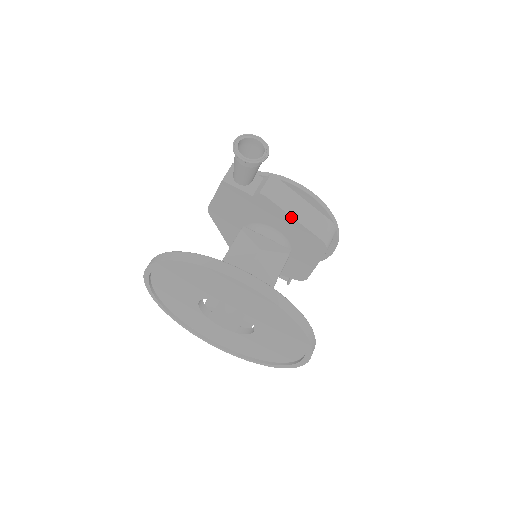
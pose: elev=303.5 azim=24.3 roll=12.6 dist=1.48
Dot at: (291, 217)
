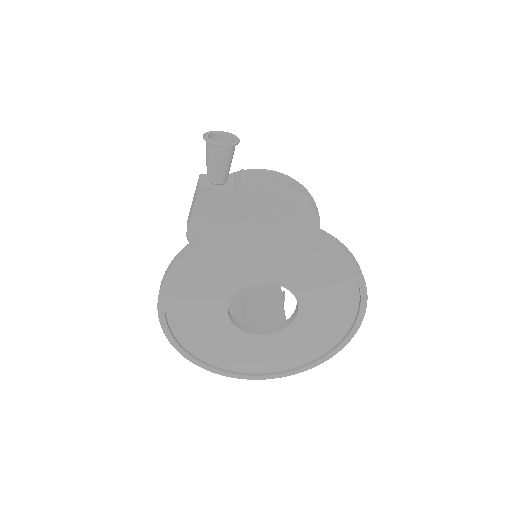
Dot at: (278, 197)
